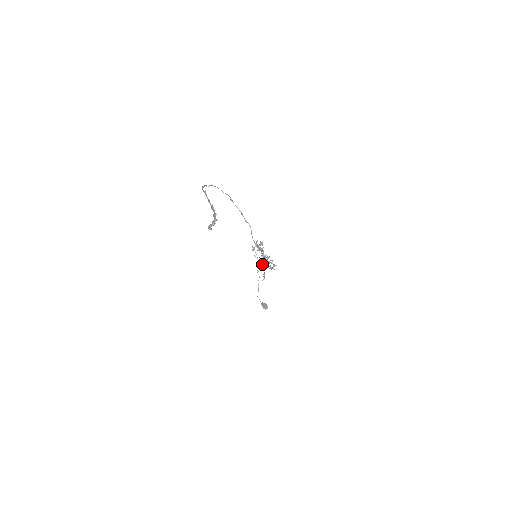
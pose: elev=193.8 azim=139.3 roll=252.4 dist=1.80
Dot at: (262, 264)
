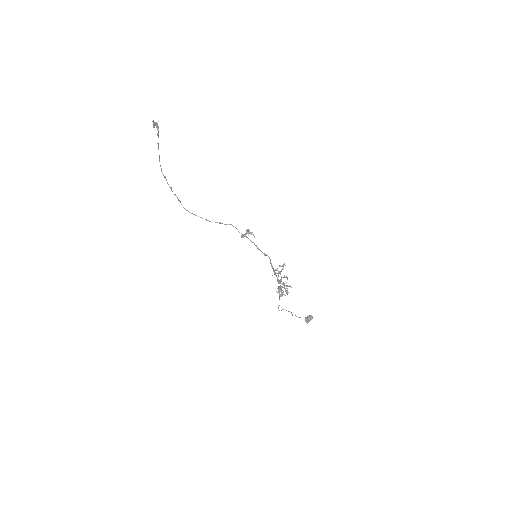
Dot at: (279, 287)
